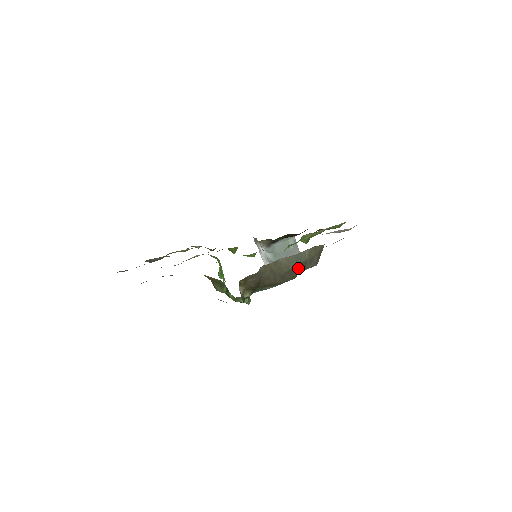
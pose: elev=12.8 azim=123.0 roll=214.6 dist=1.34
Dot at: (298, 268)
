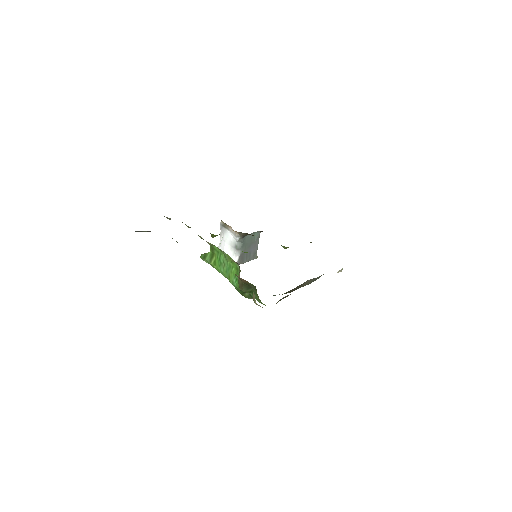
Dot at: occluded
